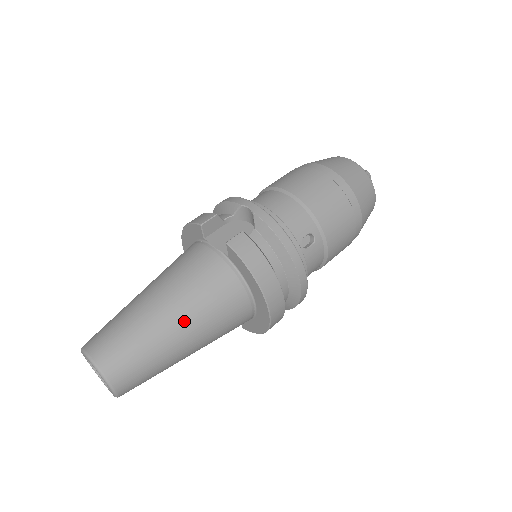
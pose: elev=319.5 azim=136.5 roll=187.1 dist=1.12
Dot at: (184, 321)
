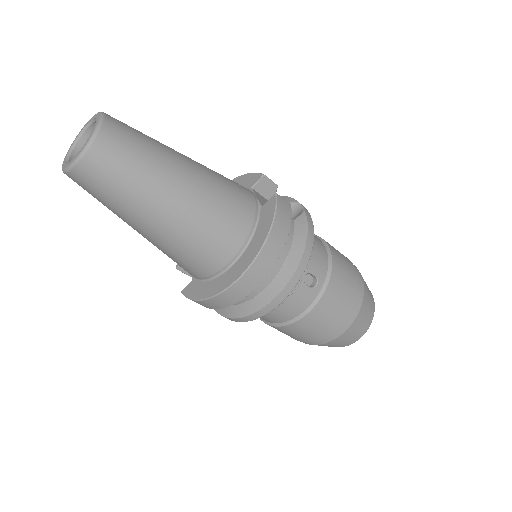
Dot at: (189, 191)
